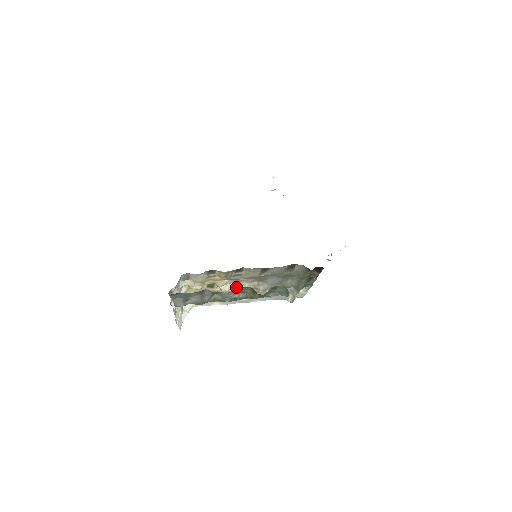
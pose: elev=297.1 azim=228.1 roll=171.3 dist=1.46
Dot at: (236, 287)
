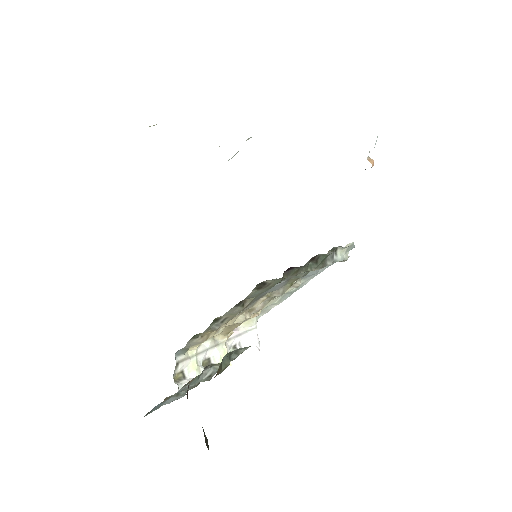
Dot at: (251, 310)
